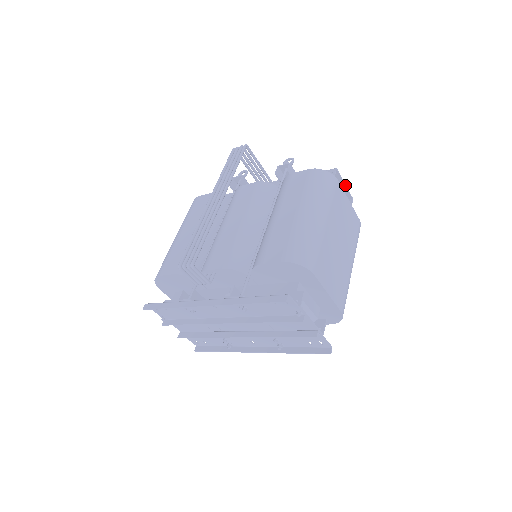
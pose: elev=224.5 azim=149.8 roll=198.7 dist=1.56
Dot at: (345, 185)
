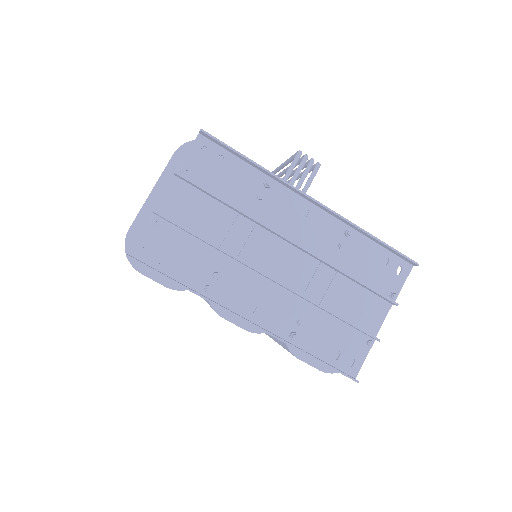
Dot at: occluded
